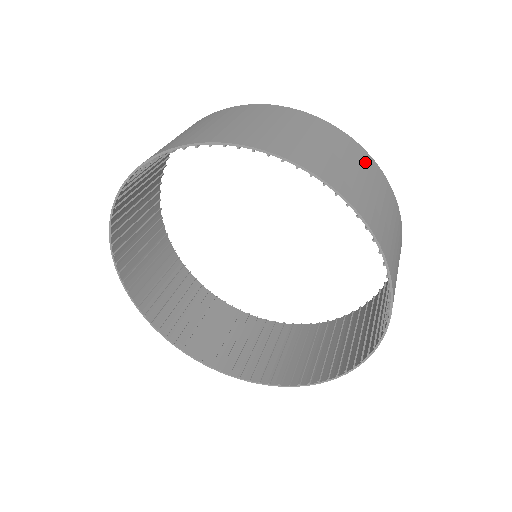
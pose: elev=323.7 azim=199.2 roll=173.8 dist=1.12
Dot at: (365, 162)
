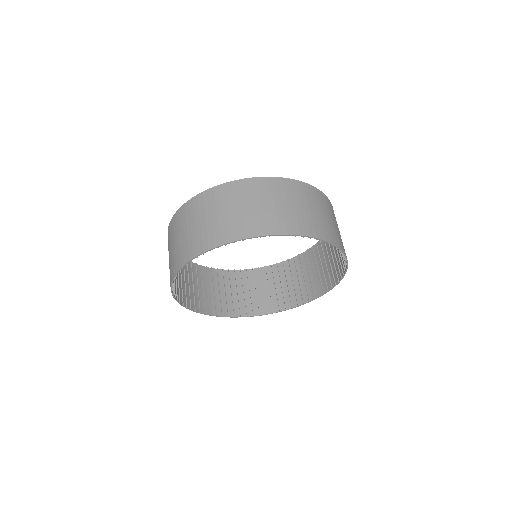
Dot at: occluded
